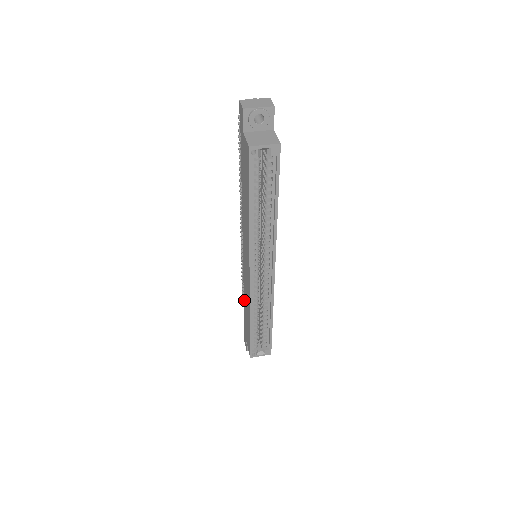
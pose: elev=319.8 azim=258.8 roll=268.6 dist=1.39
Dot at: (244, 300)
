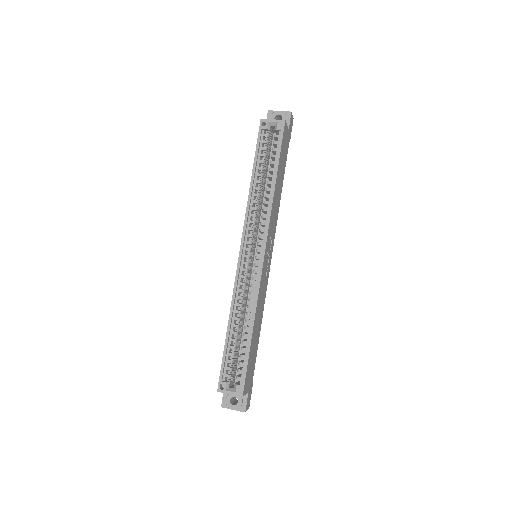
Dot at: occluded
